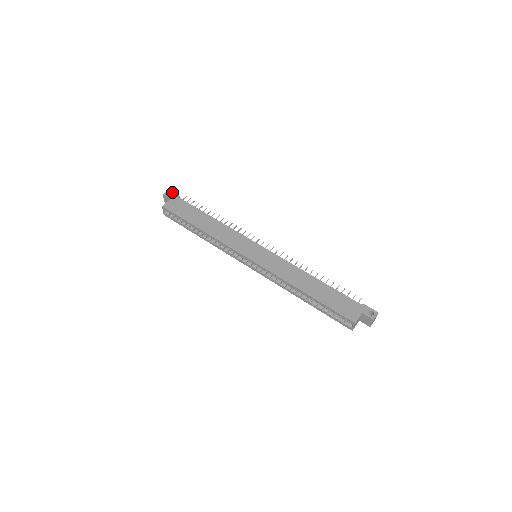
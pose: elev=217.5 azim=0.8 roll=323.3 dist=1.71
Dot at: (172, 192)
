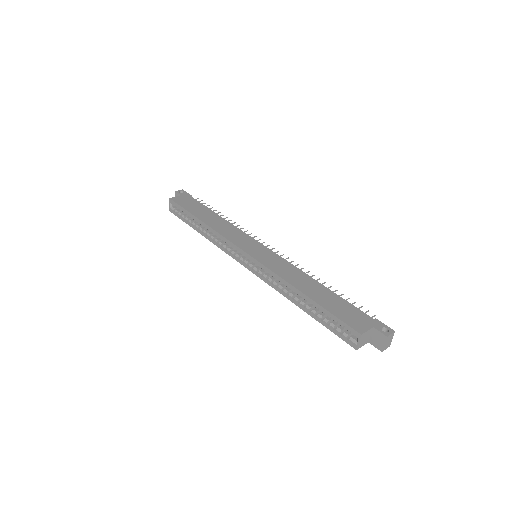
Dot at: (185, 191)
